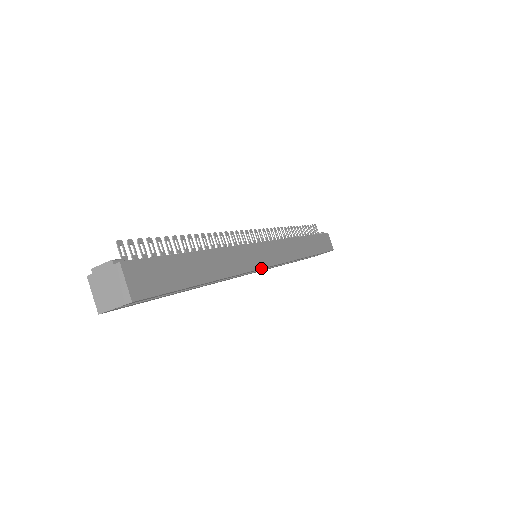
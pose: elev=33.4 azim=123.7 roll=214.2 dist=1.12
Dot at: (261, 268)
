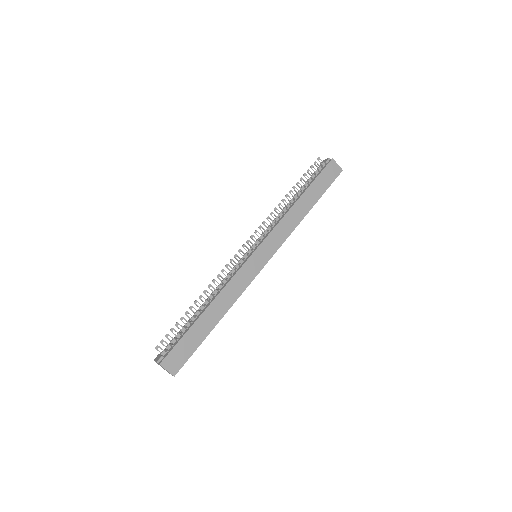
Dot at: occluded
